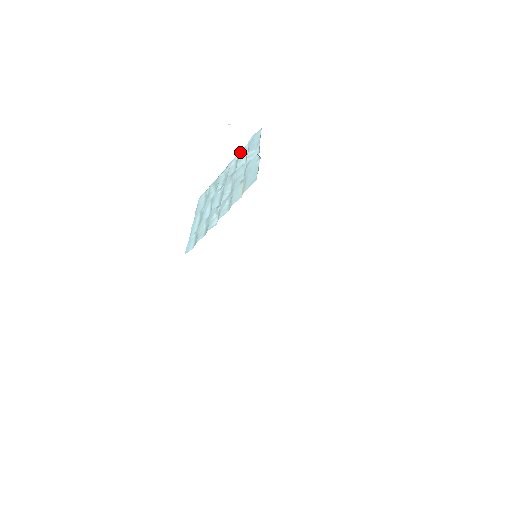
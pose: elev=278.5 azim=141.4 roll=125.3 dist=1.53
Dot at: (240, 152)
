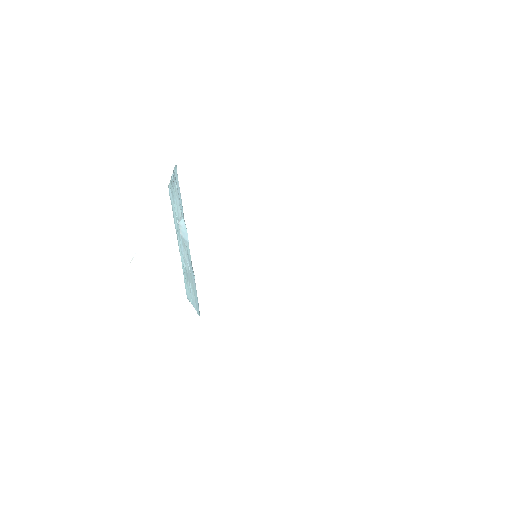
Dot at: (173, 179)
